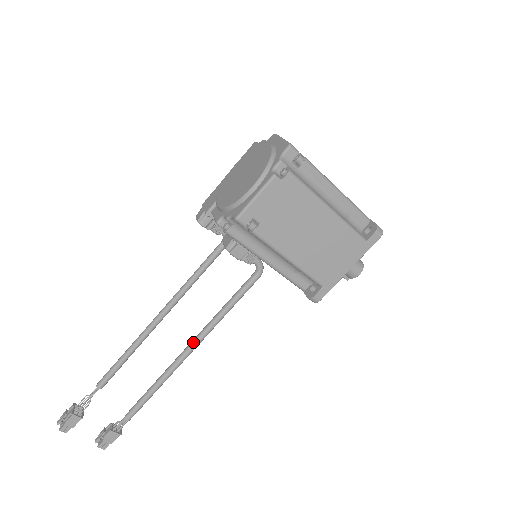
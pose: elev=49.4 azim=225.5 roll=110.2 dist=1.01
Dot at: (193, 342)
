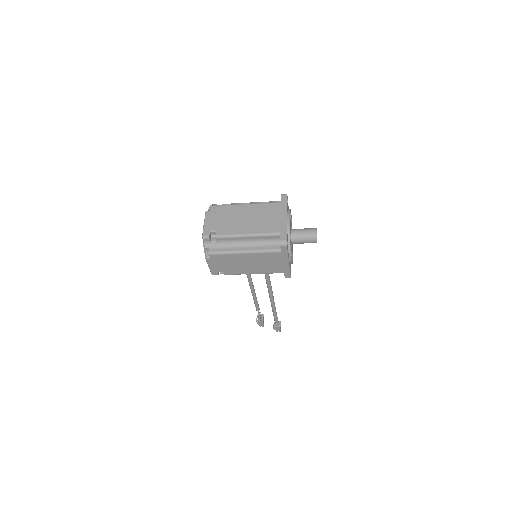
Dot at: occluded
